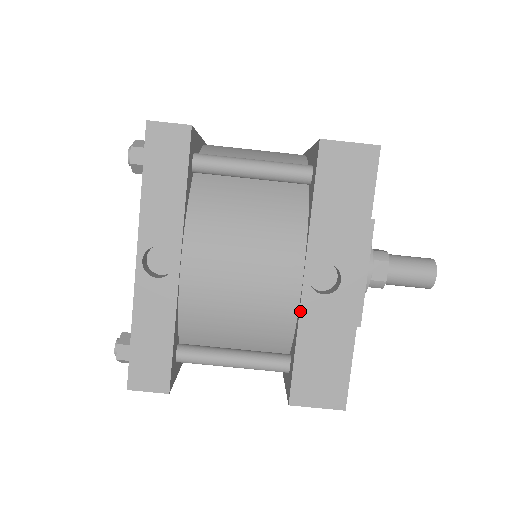
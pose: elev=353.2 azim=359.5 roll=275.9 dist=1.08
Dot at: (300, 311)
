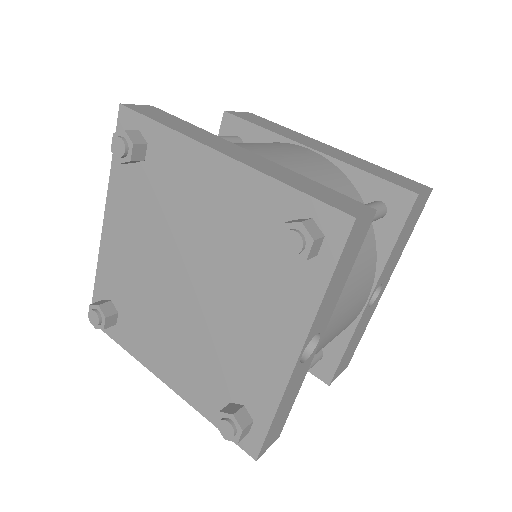
Dot at: (358, 325)
